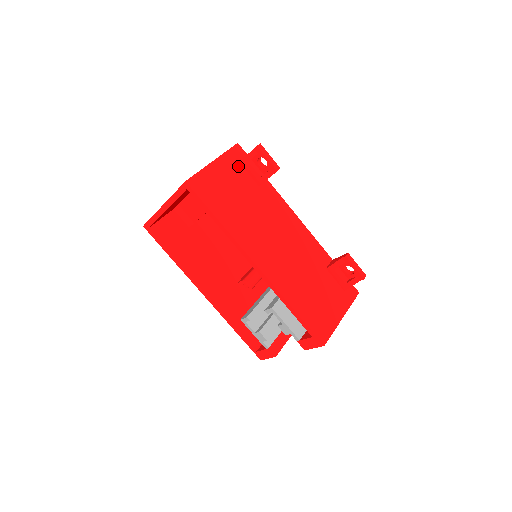
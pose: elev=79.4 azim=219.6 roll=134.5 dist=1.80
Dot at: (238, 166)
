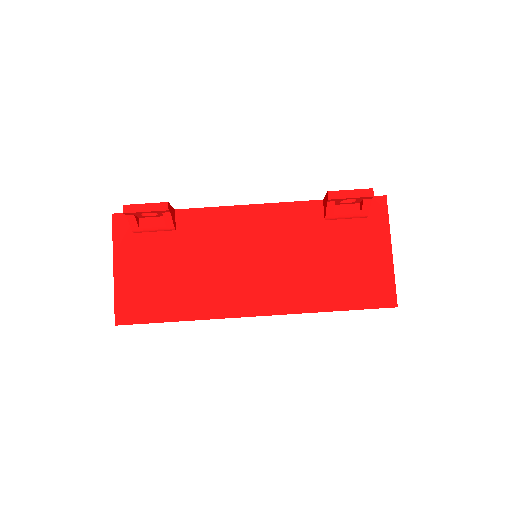
Dot at: (137, 239)
